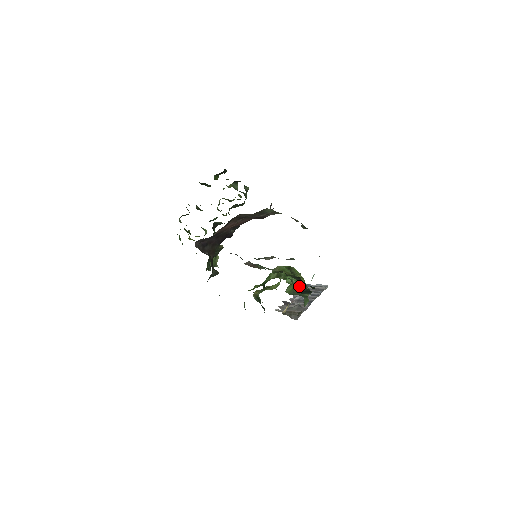
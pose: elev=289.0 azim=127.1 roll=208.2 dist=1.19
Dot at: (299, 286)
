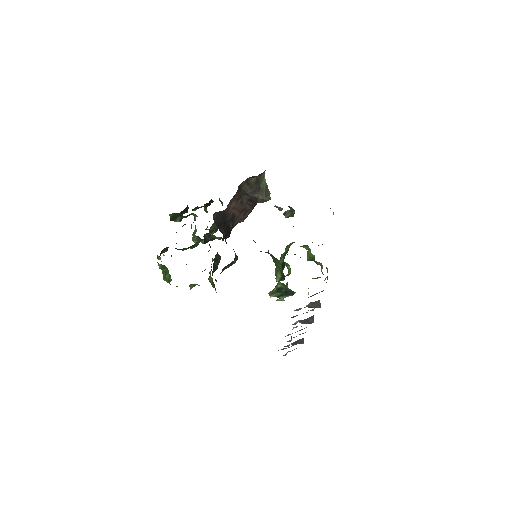
Dot at: (313, 258)
